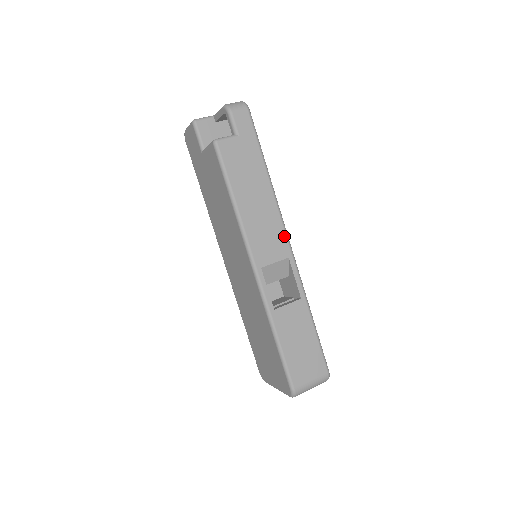
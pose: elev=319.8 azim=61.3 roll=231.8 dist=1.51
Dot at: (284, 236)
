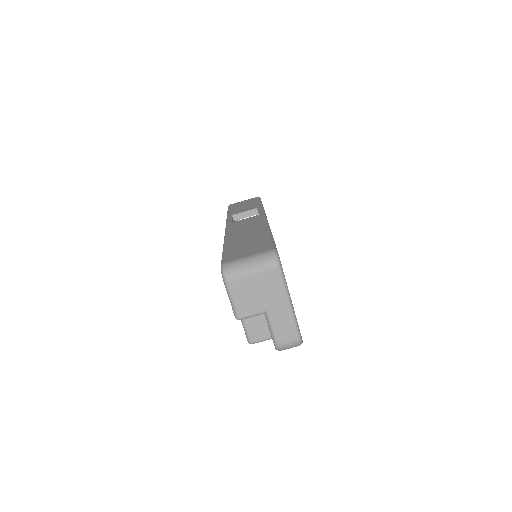
Dot at: occluded
